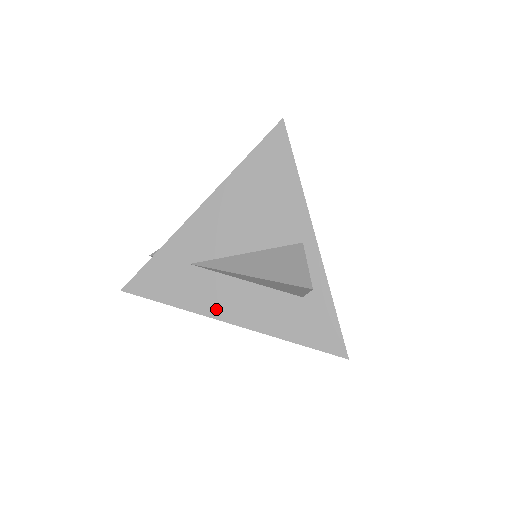
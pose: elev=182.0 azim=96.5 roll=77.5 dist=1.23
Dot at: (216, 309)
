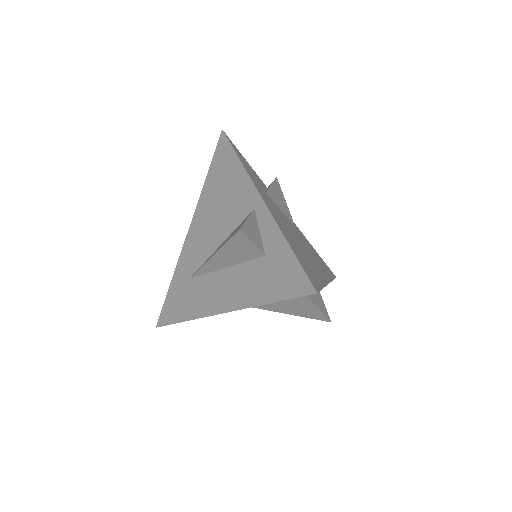
Dot at: (211, 306)
